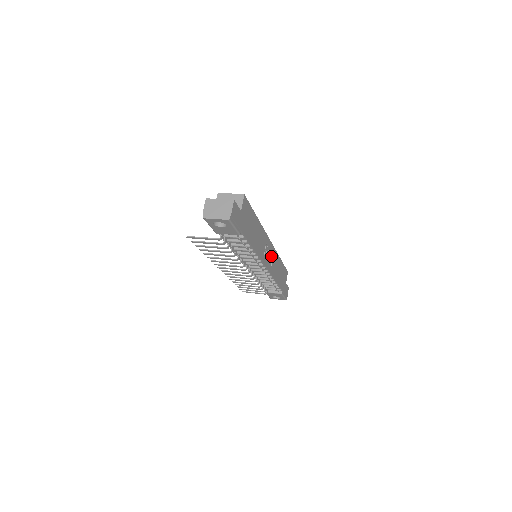
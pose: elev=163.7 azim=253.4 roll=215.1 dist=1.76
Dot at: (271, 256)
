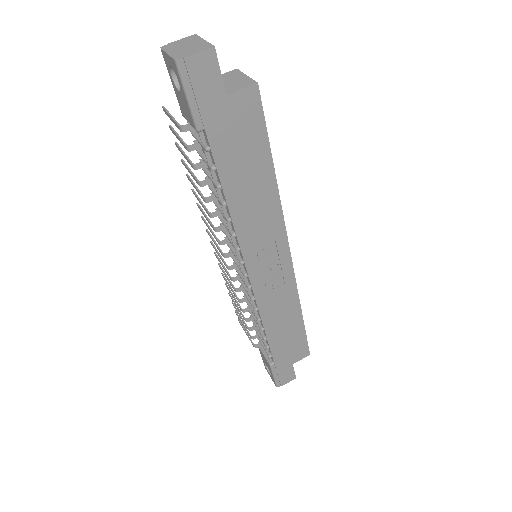
Dot at: (277, 279)
